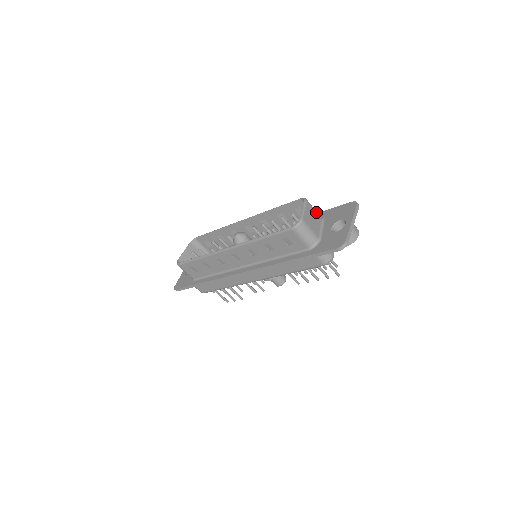
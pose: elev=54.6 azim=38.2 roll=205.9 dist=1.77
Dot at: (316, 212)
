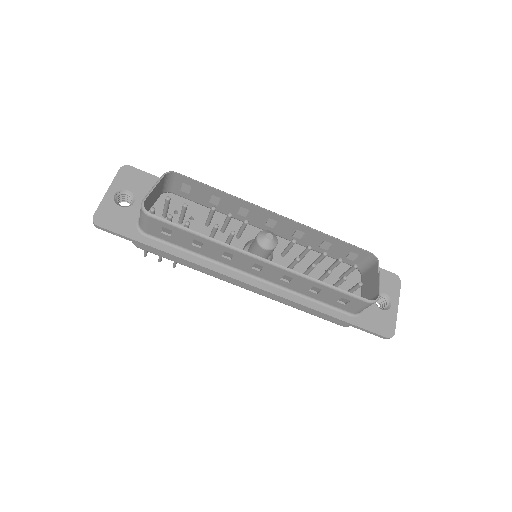
Dot at: (369, 270)
